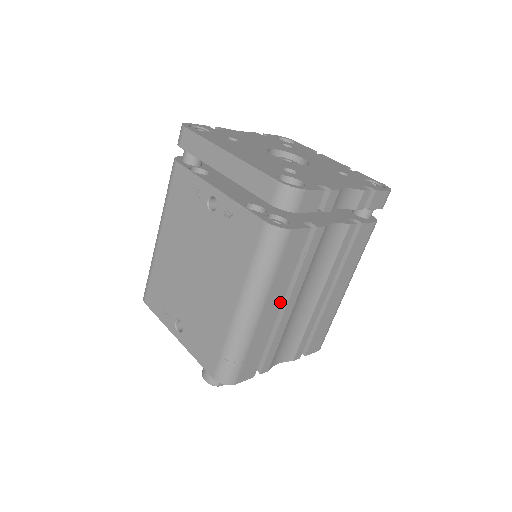
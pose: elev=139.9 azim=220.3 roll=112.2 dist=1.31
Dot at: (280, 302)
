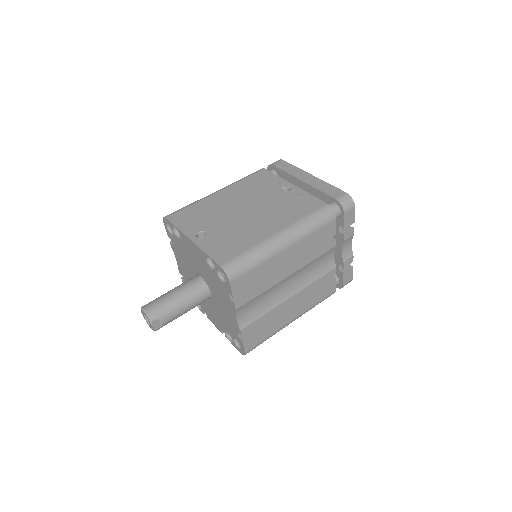
Dot at: (292, 259)
